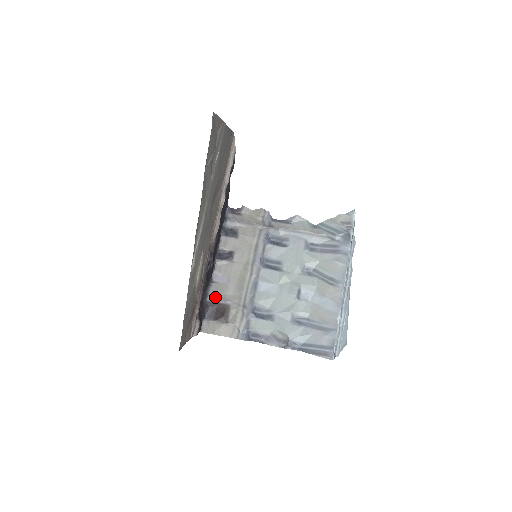
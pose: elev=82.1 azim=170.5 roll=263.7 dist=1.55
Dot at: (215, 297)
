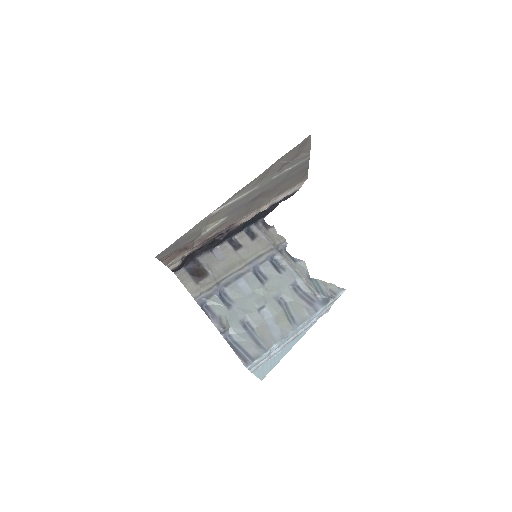
Dot at: (204, 261)
